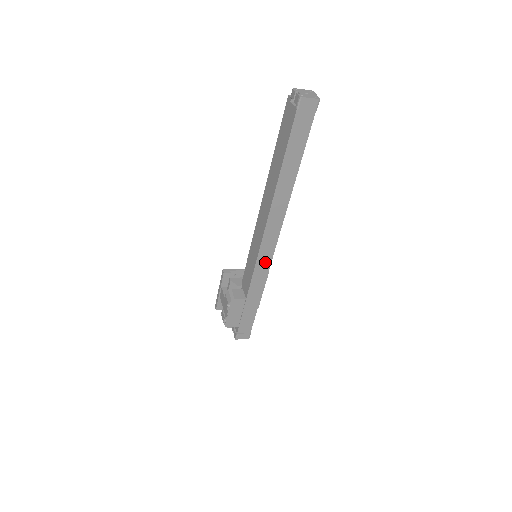
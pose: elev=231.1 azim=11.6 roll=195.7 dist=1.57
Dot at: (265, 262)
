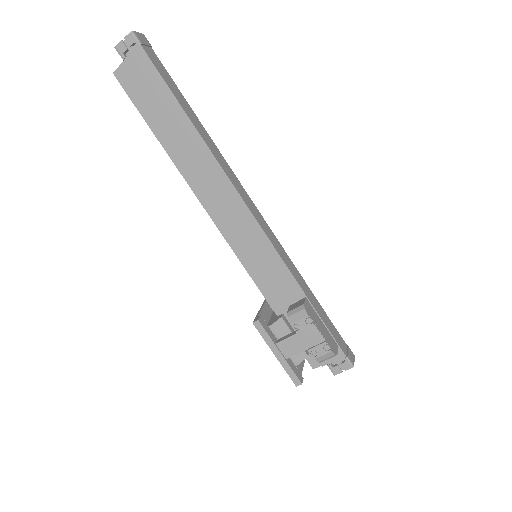
Dot at: (271, 235)
